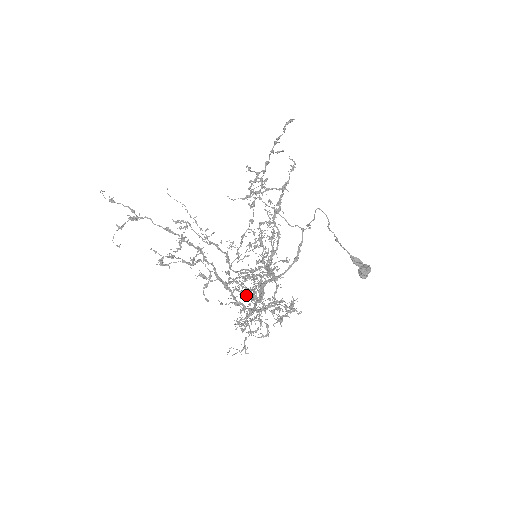
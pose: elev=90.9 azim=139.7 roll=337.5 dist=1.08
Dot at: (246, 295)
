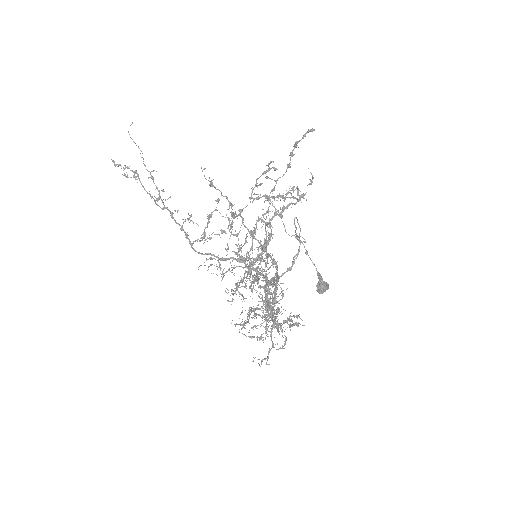
Dot at: (234, 291)
